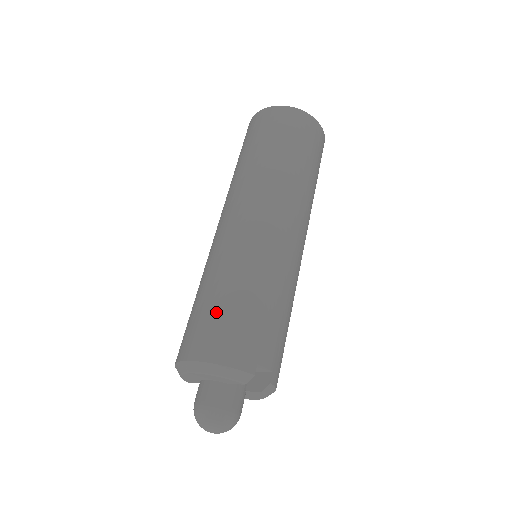
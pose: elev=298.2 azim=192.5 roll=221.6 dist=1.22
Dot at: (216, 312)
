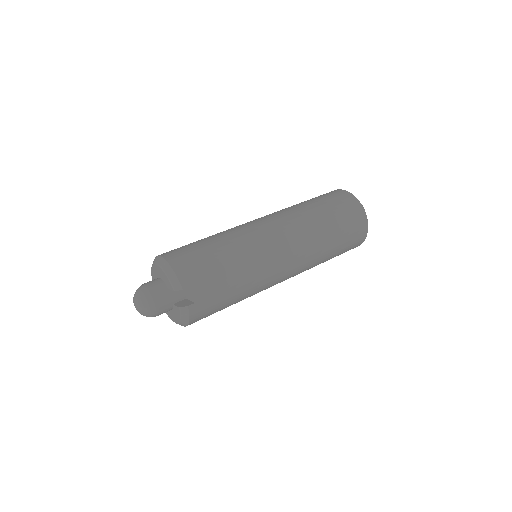
Dot at: (198, 247)
